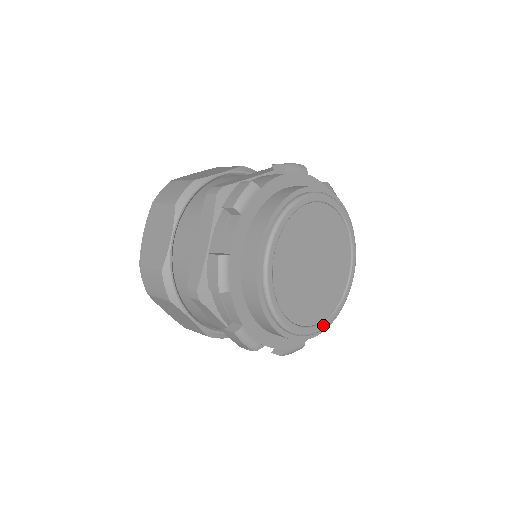
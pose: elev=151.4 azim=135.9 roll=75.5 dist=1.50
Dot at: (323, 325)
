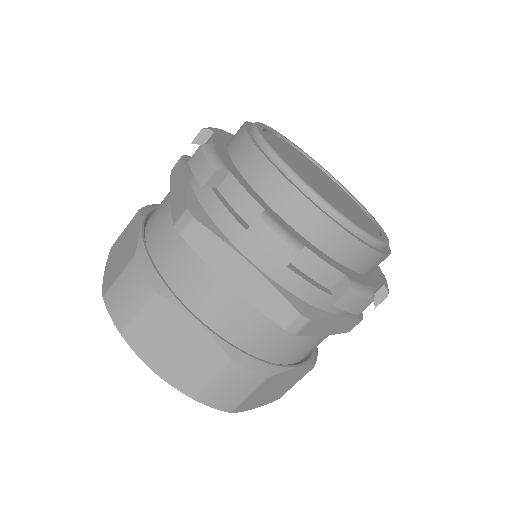
Dot at: (376, 237)
